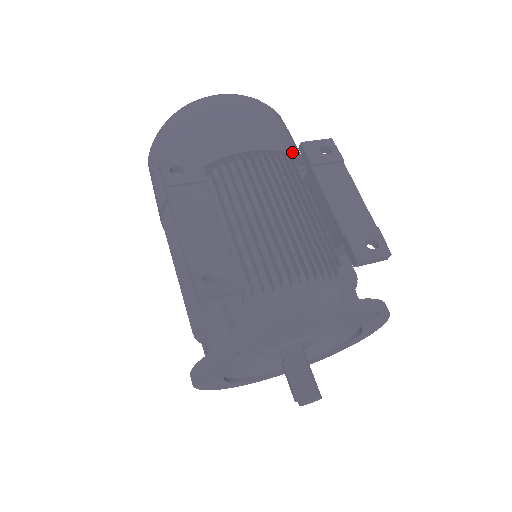
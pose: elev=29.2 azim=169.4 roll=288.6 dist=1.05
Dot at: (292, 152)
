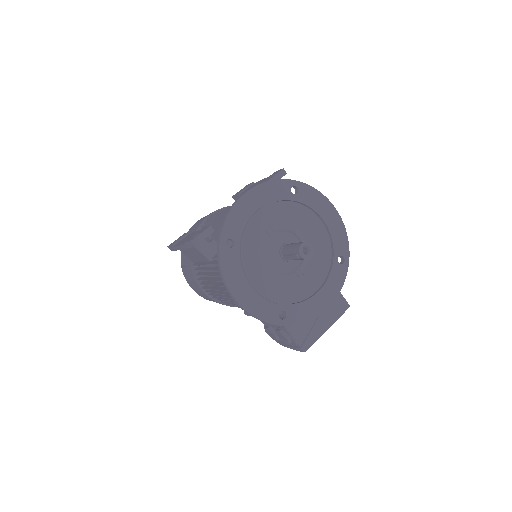
Dot at: occluded
